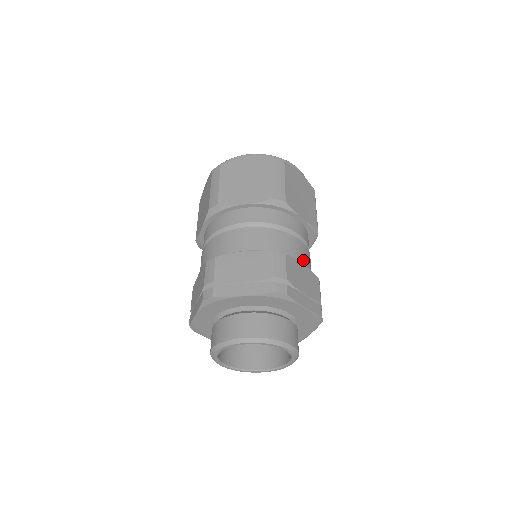
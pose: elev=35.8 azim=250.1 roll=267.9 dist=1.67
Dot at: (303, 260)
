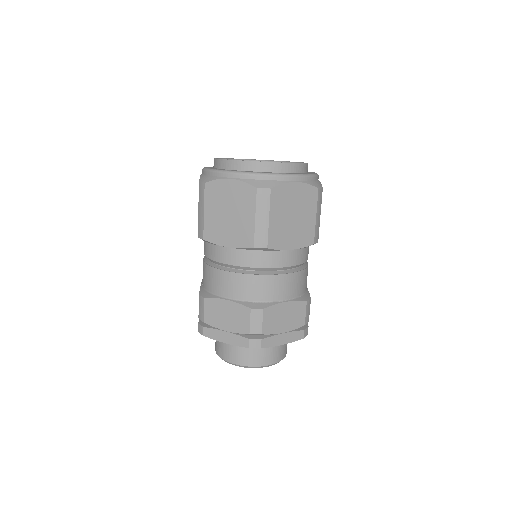
Dot at: (288, 294)
